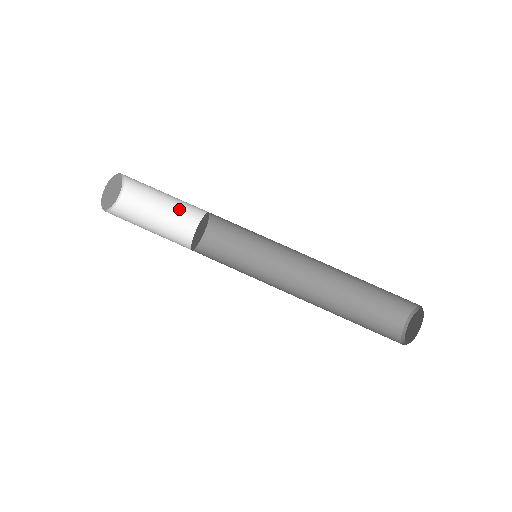
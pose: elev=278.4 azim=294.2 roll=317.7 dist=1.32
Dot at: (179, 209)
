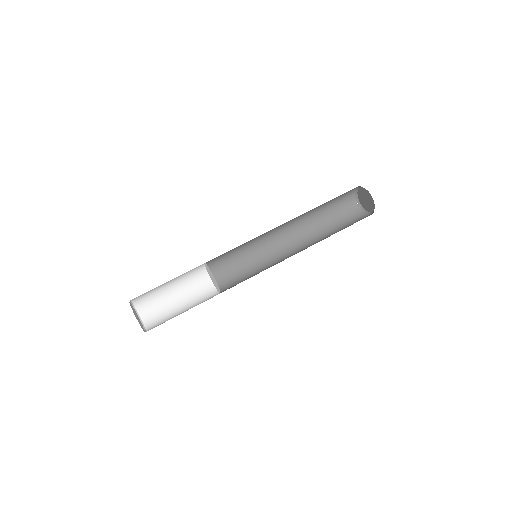
Dot at: (189, 296)
